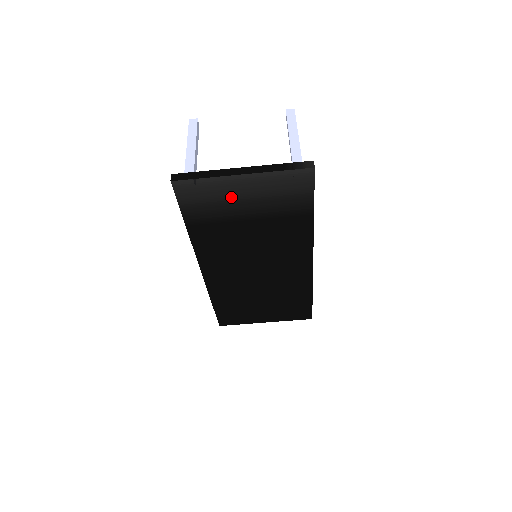
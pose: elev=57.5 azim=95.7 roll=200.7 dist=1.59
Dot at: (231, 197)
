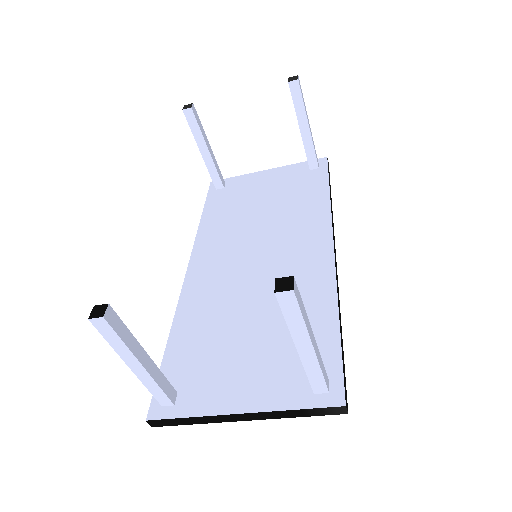
Dot at: occluded
